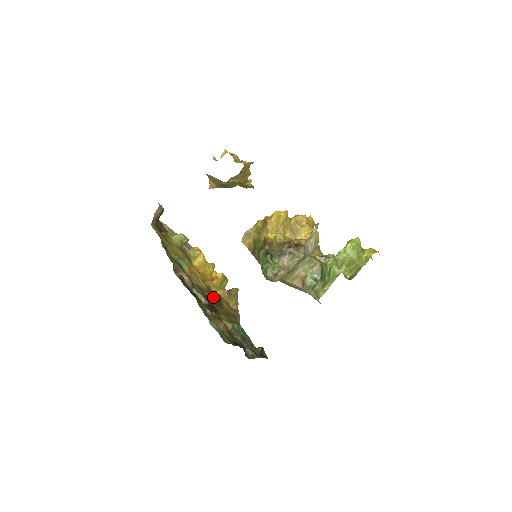
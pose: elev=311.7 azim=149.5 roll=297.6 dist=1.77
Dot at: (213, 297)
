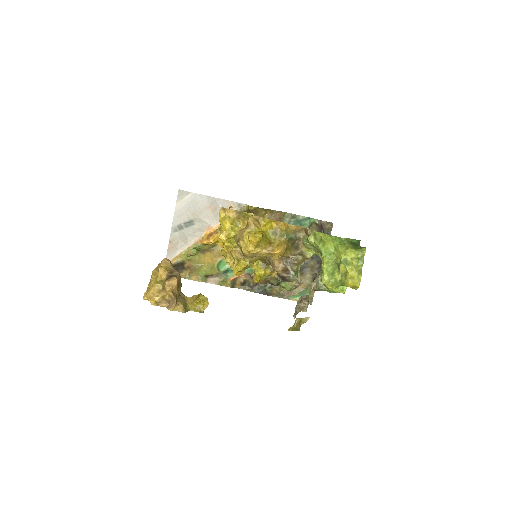
Dot at: occluded
